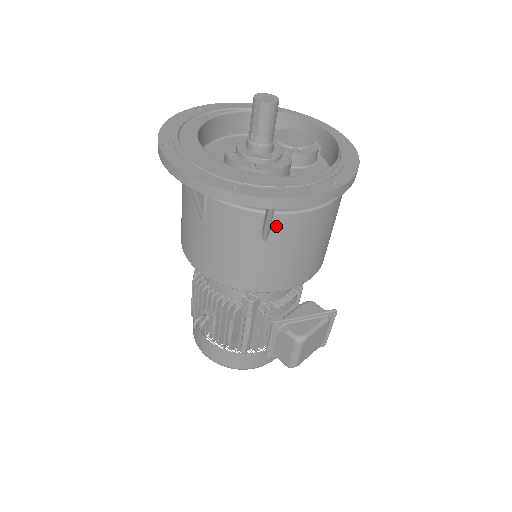
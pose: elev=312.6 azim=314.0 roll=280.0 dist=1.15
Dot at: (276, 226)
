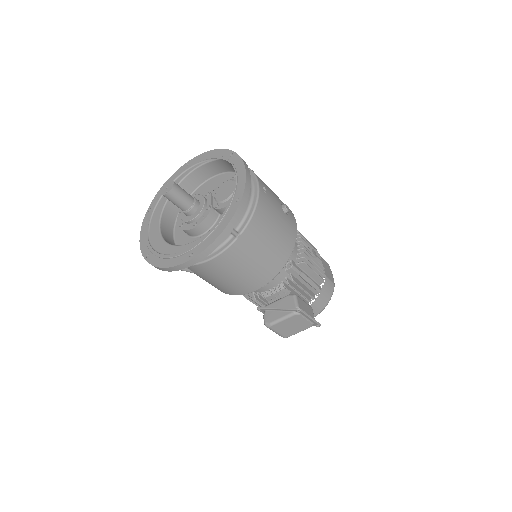
Dot at: (190, 269)
